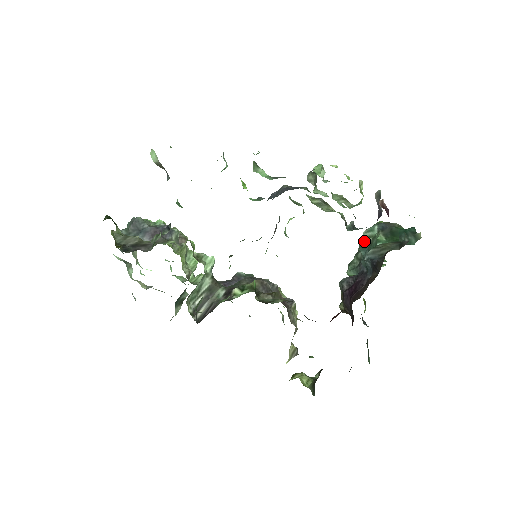
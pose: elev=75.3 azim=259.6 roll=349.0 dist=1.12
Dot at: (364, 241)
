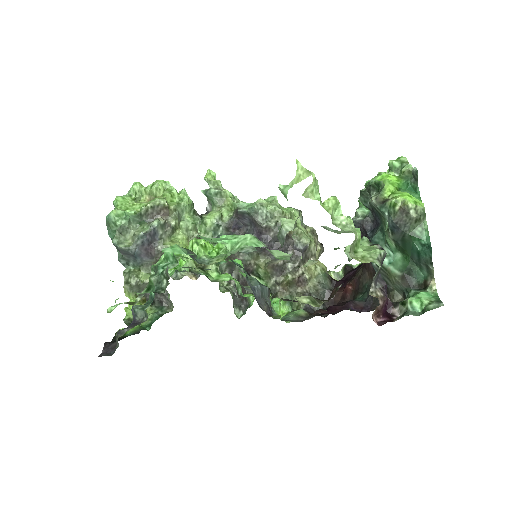
Dot at: (374, 208)
